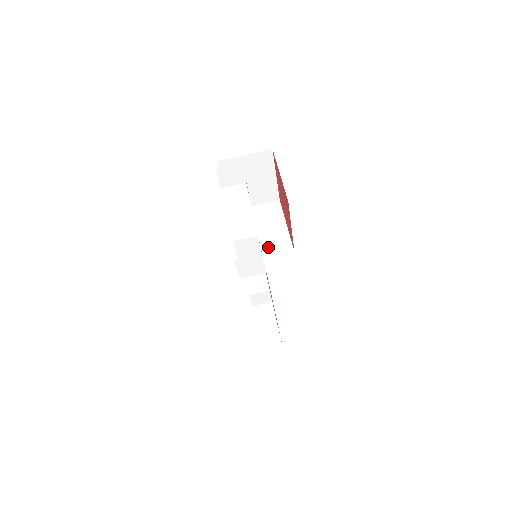
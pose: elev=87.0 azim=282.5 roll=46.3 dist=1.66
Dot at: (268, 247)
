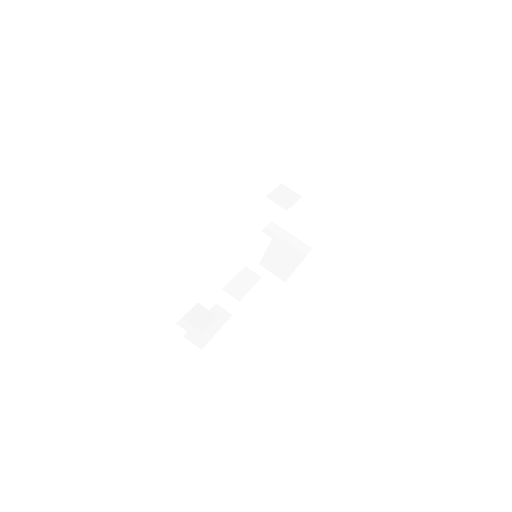
Dot at: (271, 262)
